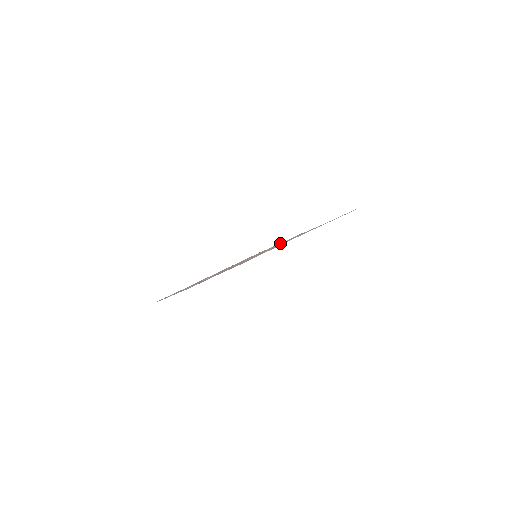
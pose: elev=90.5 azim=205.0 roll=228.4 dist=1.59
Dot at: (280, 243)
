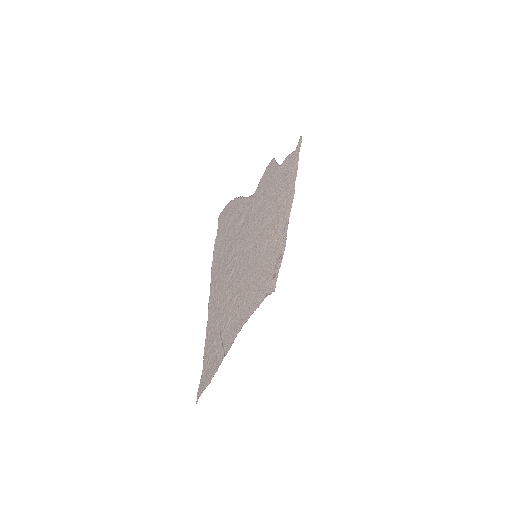
Dot at: (292, 171)
